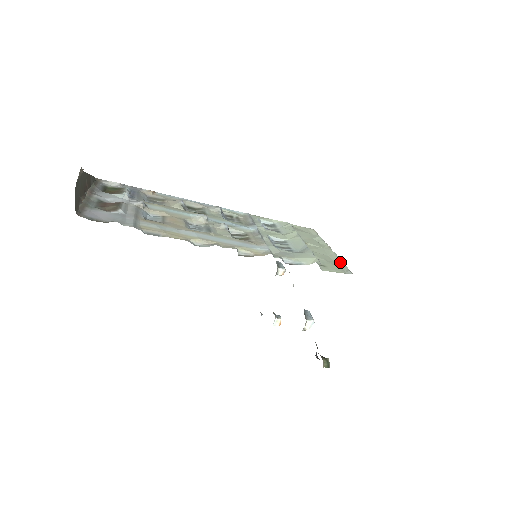
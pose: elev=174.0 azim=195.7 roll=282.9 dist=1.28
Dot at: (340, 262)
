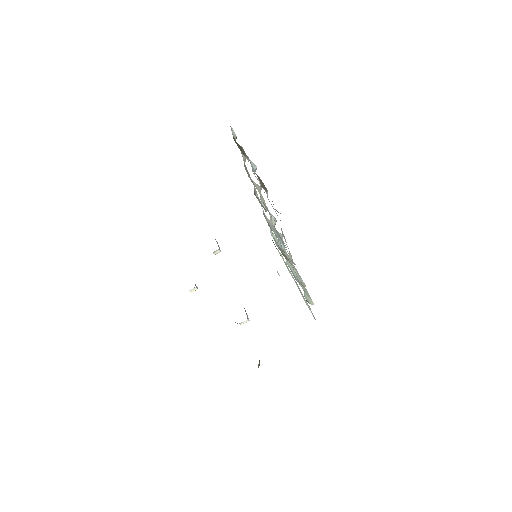
Dot at: occluded
